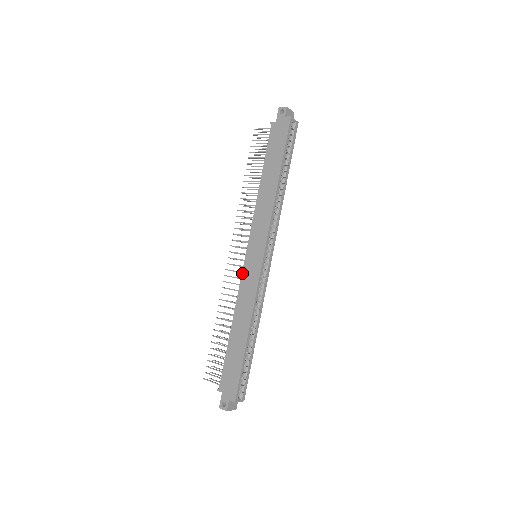
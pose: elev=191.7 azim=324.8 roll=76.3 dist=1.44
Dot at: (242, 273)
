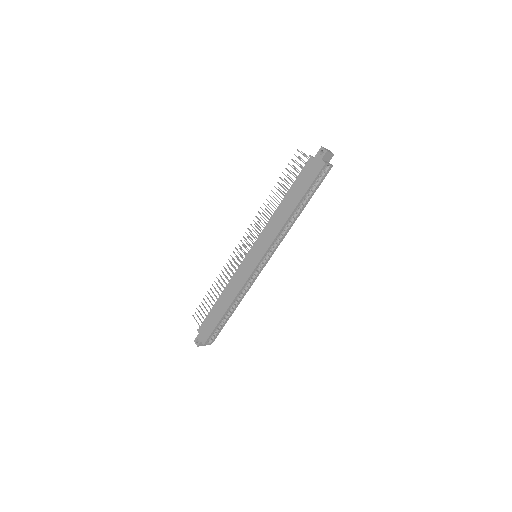
Dot at: (241, 264)
